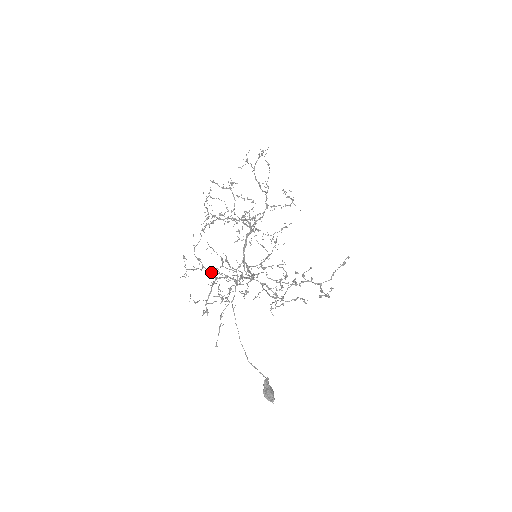
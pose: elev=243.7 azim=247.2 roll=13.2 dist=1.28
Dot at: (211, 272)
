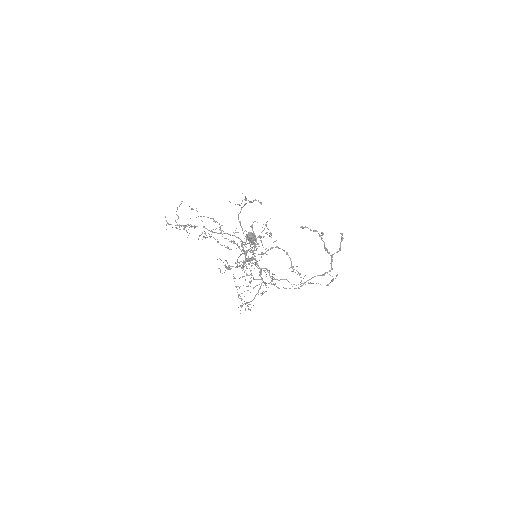
Dot at: occluded
